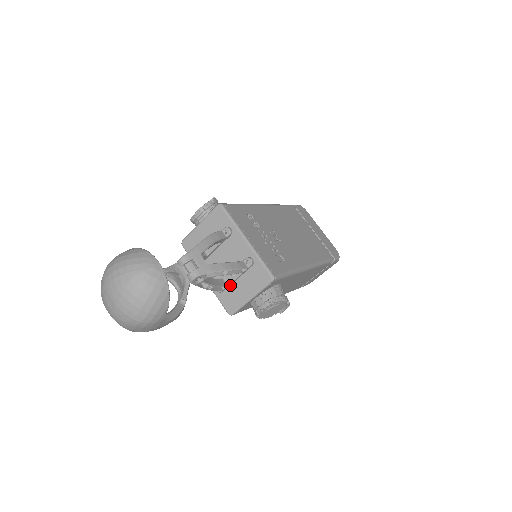
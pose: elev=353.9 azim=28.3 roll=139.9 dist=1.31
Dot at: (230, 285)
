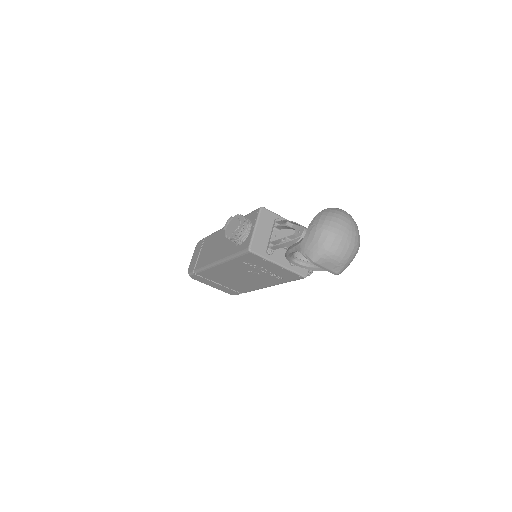
Dot at: occluded
